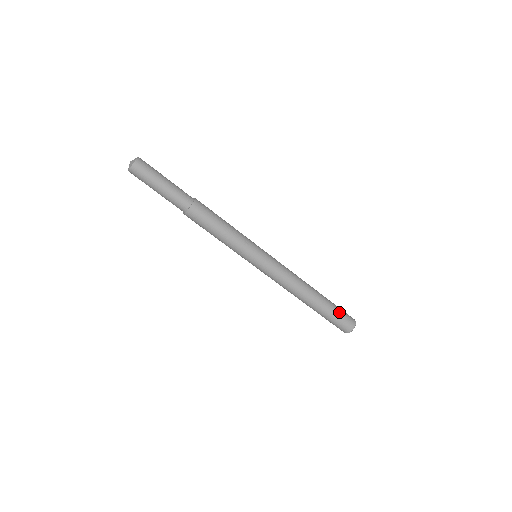
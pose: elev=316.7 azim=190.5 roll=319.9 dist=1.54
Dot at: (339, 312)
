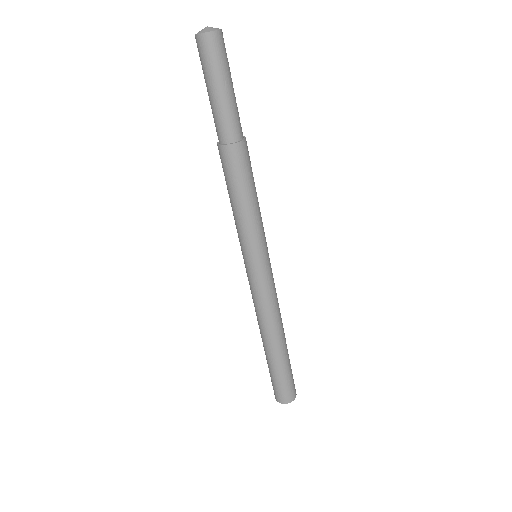
Dot at: (282, 380)
